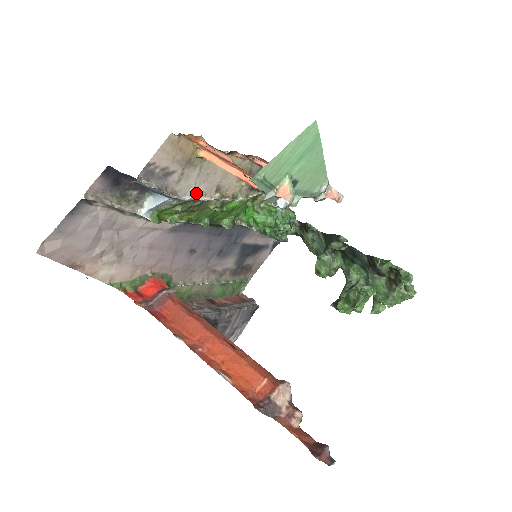
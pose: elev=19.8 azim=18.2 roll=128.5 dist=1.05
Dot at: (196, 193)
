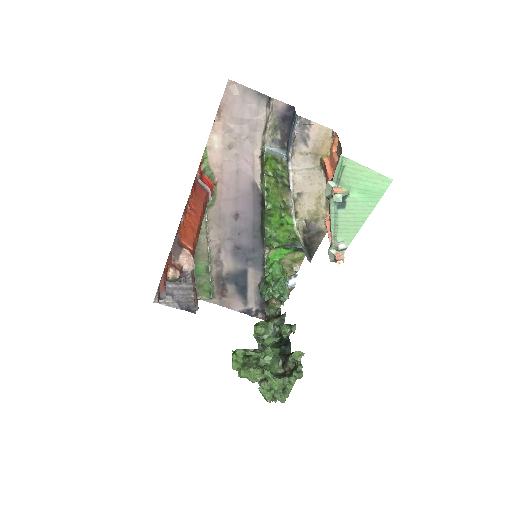
Dot at: (294, 175)
